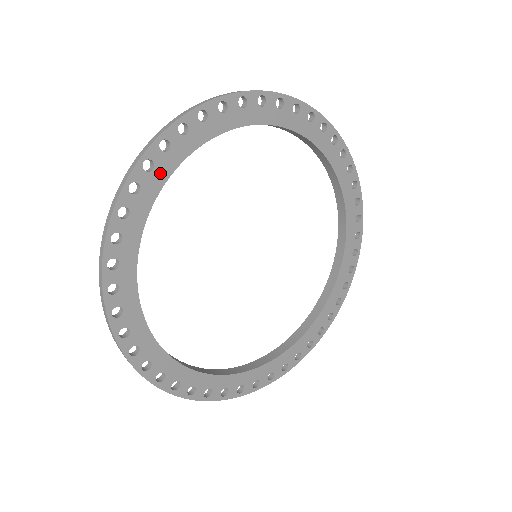
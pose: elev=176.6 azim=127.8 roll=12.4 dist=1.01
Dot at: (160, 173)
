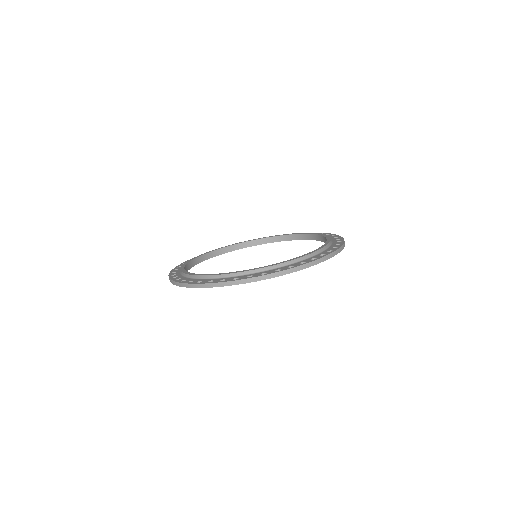
Dot at: occluded
